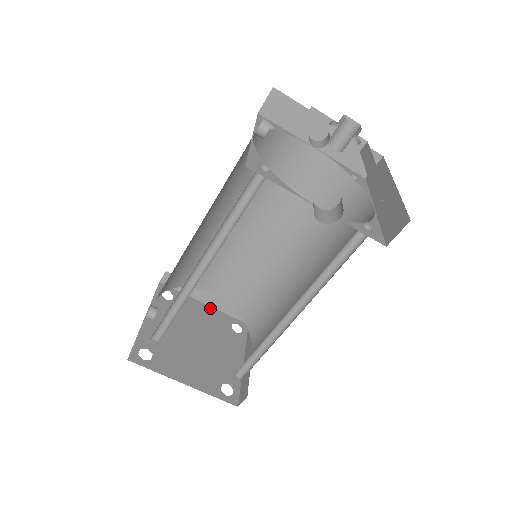
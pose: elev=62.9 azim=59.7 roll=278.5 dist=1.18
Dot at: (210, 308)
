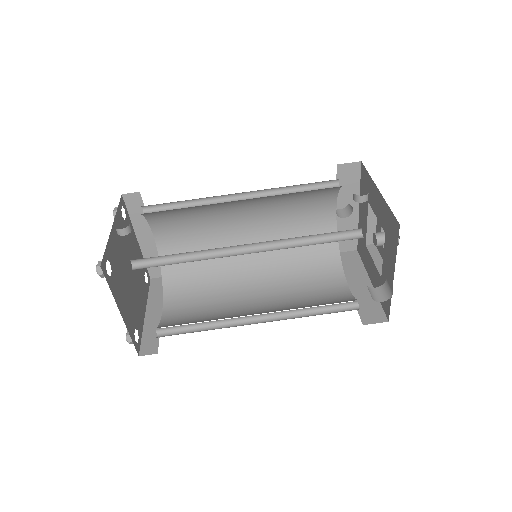
Dot at: (139, 246)
